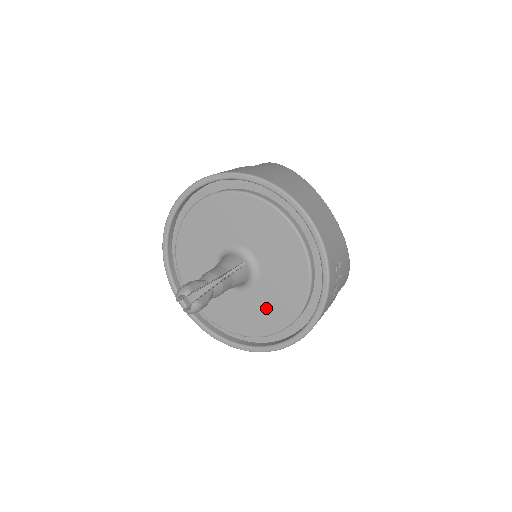
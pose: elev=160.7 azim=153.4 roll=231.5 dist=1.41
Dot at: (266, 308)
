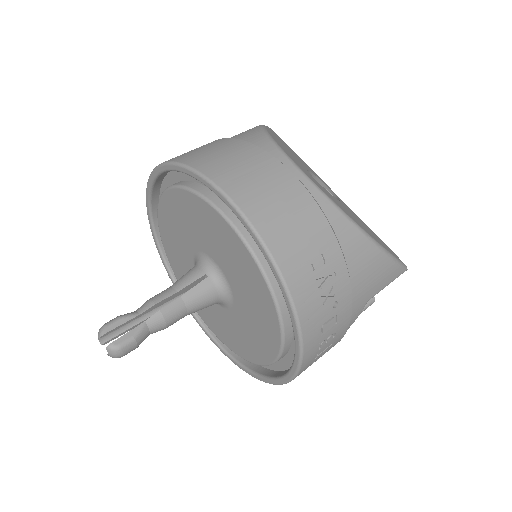
Dot at: (253, 330)
